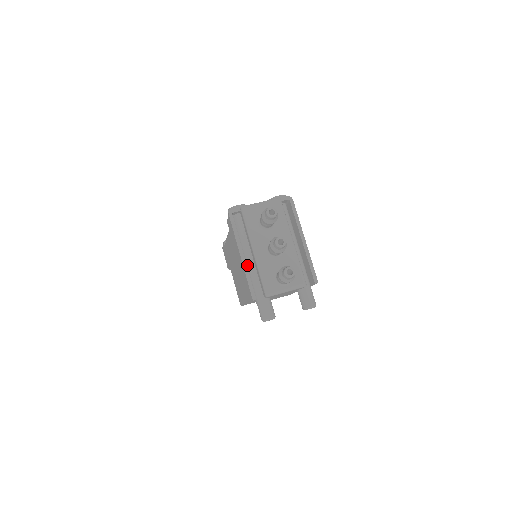
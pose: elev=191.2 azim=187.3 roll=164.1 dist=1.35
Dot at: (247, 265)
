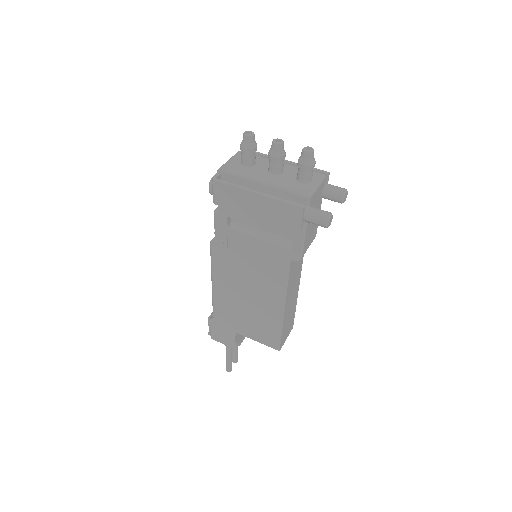
Dot at: (267, 203)
